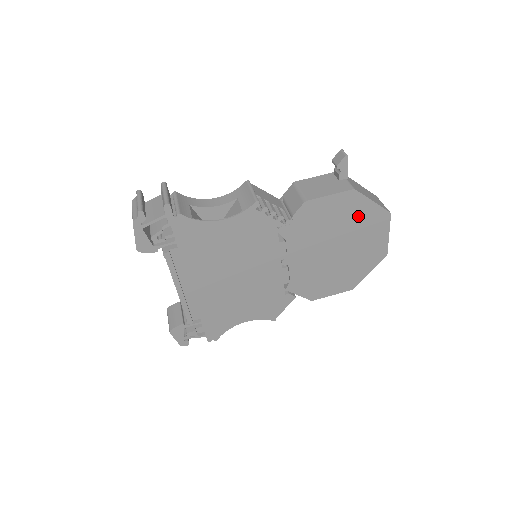
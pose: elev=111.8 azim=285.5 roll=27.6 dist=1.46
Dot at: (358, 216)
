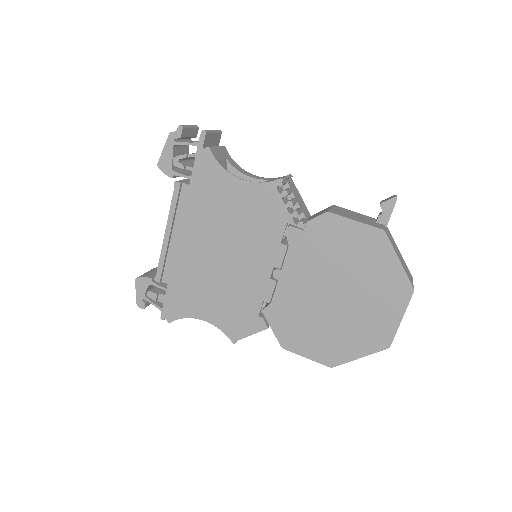
Dot at: (376, 269)
